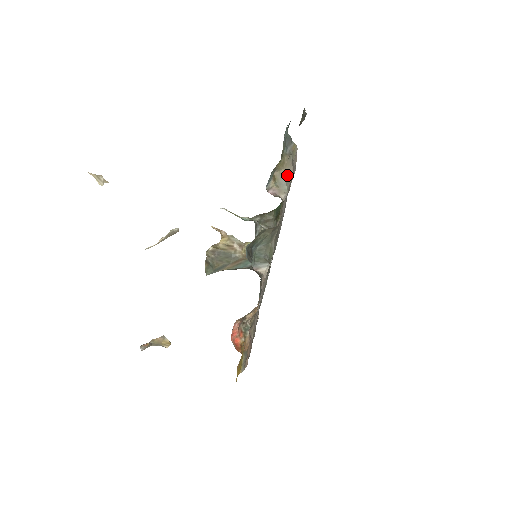
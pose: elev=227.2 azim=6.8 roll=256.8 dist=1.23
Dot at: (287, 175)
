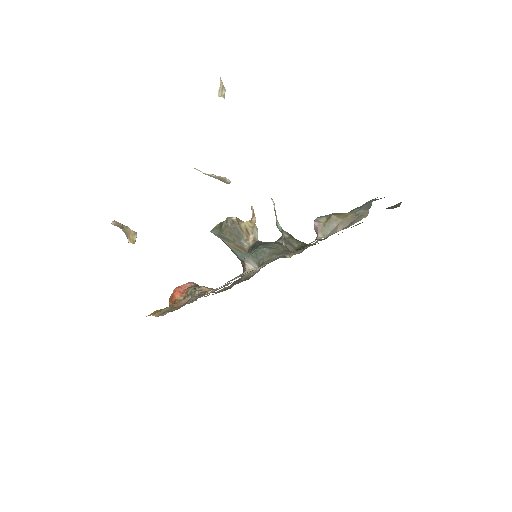
Dot at: (339, 226)
